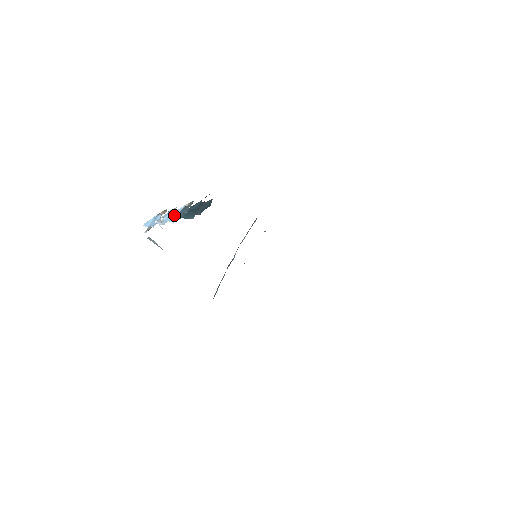
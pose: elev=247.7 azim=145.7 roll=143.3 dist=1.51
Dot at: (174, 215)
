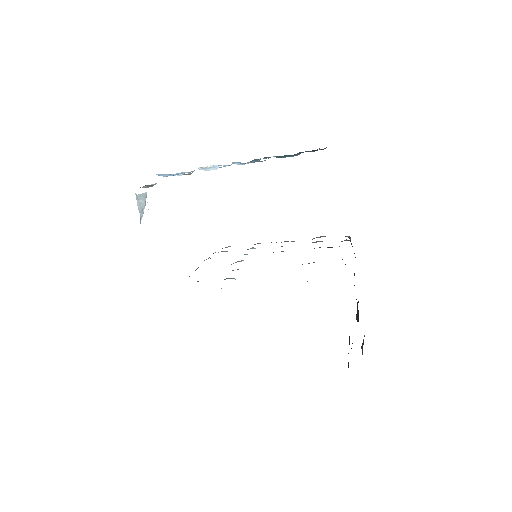
Dot at: (239, 162)
